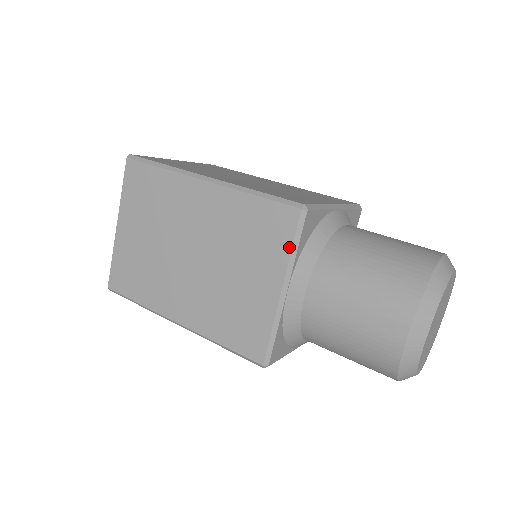
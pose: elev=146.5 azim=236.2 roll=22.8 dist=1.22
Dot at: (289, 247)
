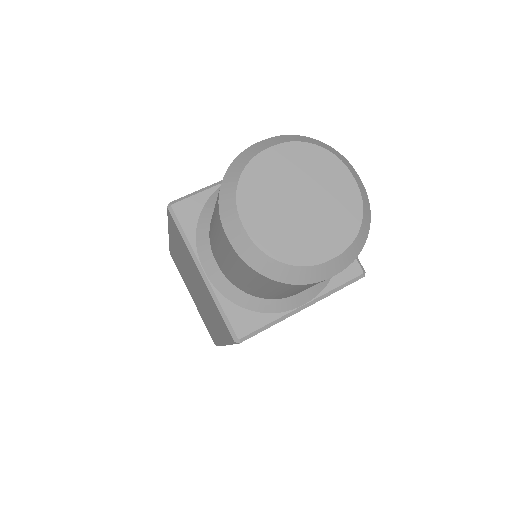
Dot at: (182, 239)
